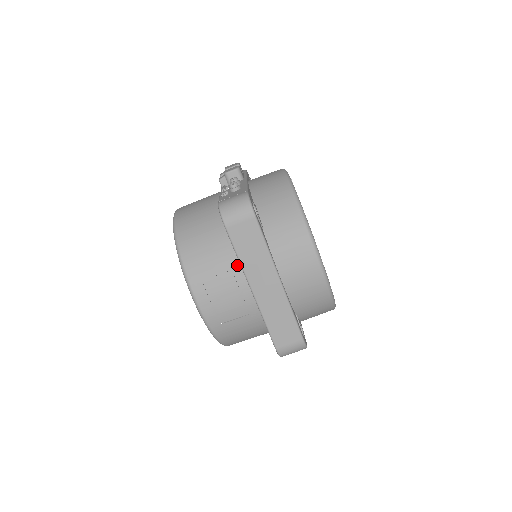
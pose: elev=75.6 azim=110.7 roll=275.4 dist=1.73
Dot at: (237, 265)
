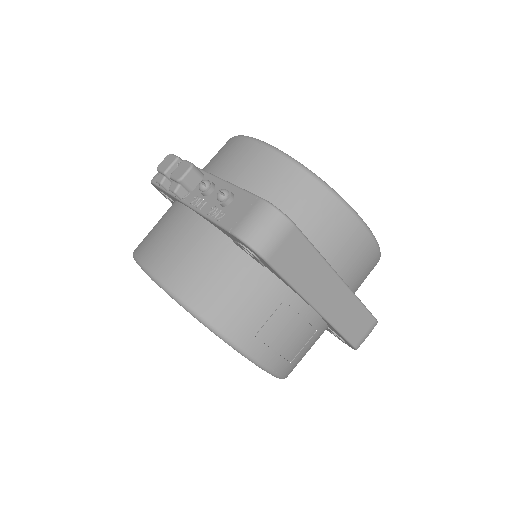
Dot at: (287, 292)
